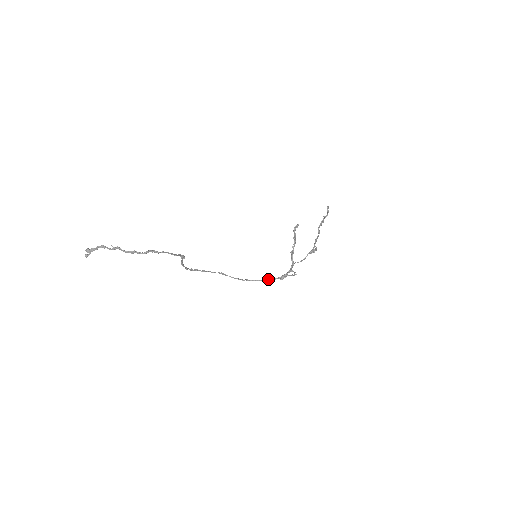
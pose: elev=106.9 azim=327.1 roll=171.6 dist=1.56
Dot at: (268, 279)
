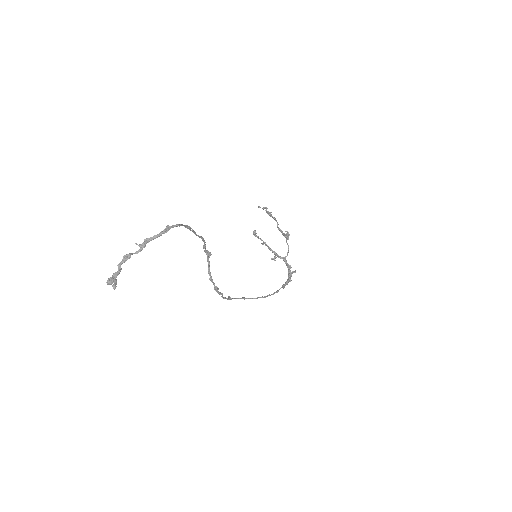
Dot at: (282, 286)
